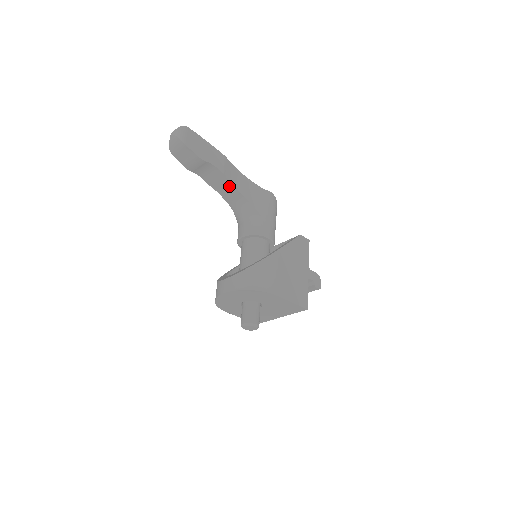
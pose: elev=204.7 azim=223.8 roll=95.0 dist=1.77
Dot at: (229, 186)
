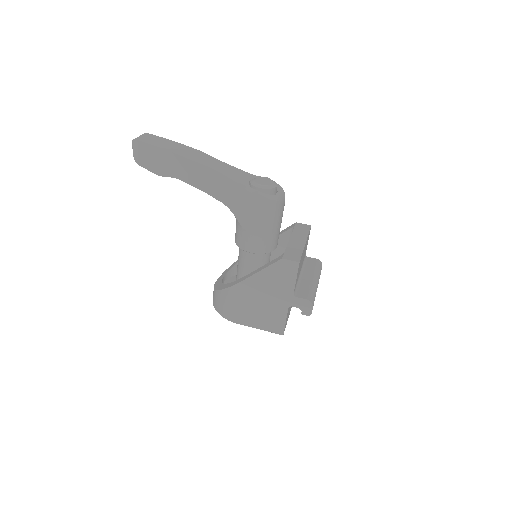
Dot at: (206, 190)
